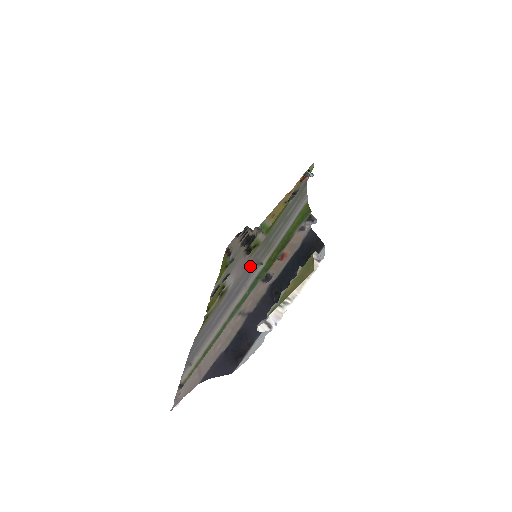
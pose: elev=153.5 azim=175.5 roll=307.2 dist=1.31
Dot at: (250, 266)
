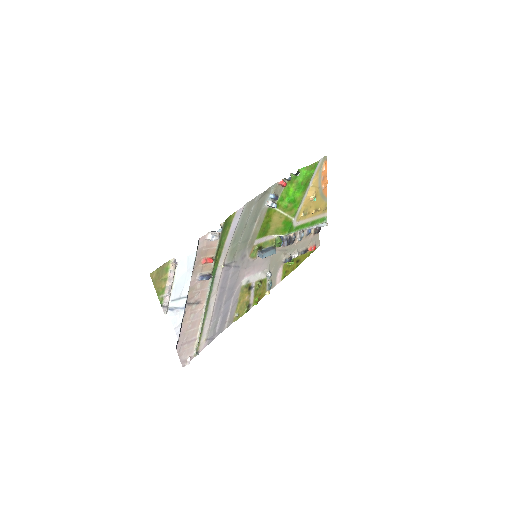
Dot at: (235, 267)
